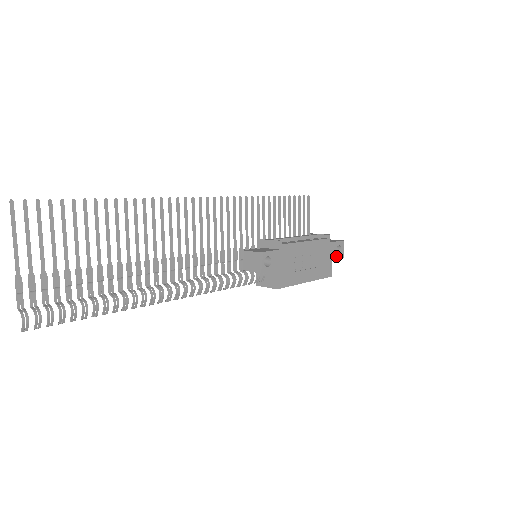
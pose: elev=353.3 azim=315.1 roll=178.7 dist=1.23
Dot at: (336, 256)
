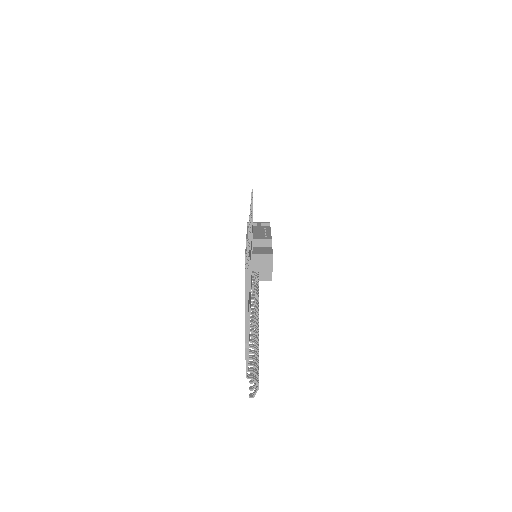
Dot at: occluded
